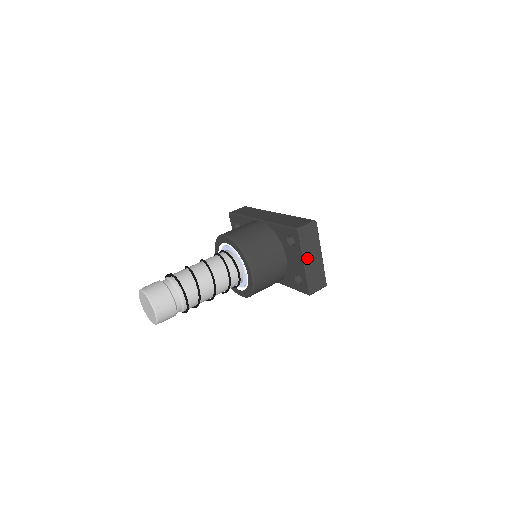
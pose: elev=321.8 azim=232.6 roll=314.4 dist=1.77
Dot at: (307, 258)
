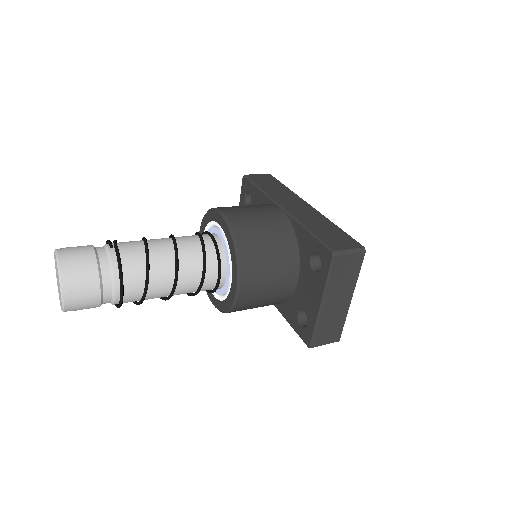
Dot at: (329, 298)
